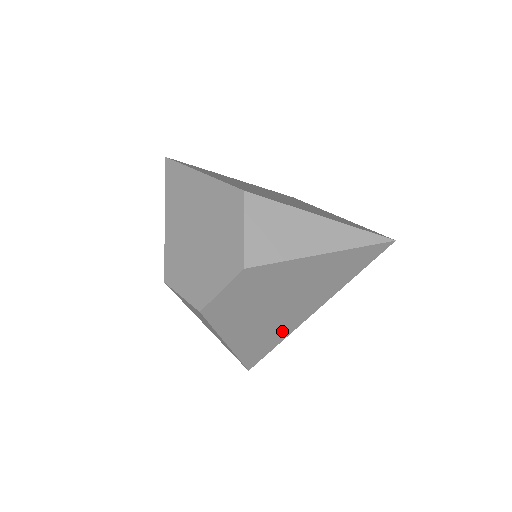
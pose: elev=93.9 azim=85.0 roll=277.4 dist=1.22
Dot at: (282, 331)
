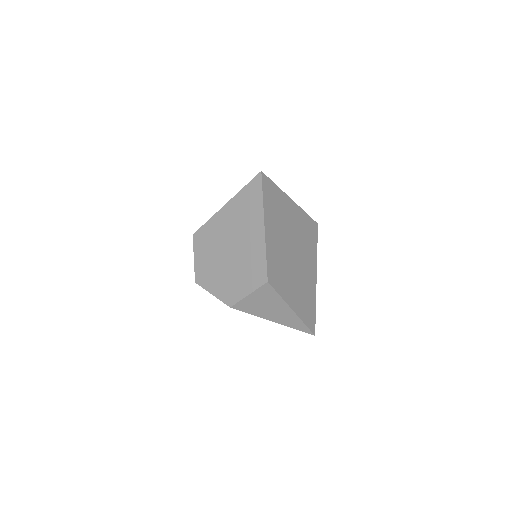
Dot at: occluded
